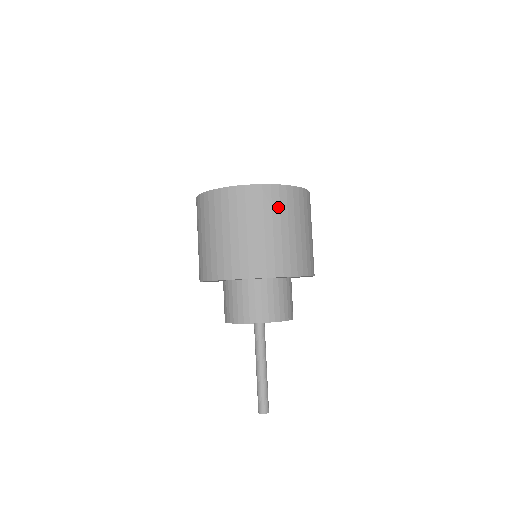
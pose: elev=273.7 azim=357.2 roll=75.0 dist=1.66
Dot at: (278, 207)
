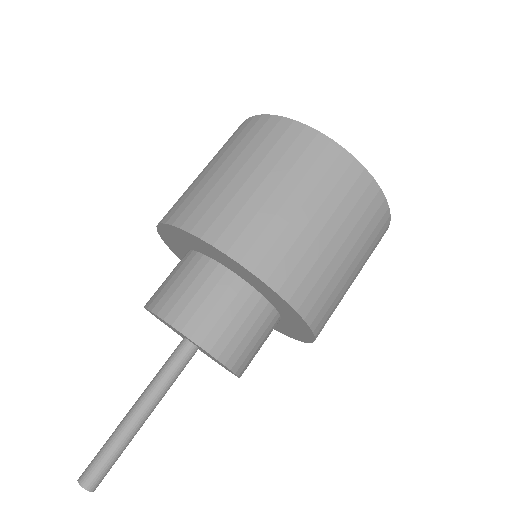
Dot at: (373, 247)
